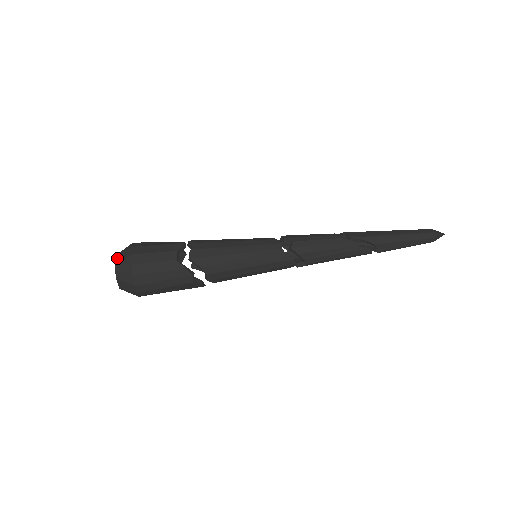
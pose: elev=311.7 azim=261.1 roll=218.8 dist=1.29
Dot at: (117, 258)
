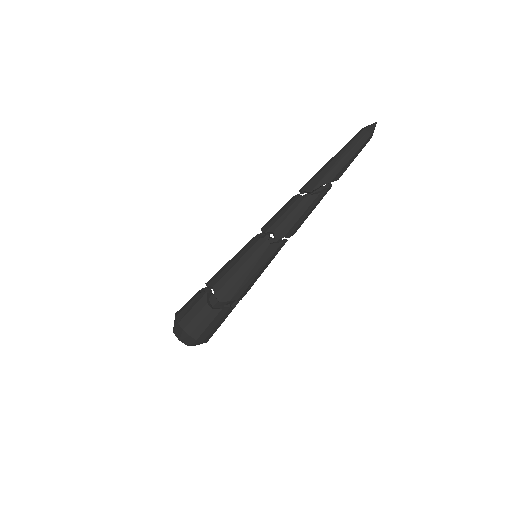
Dot at: (176, 335)
